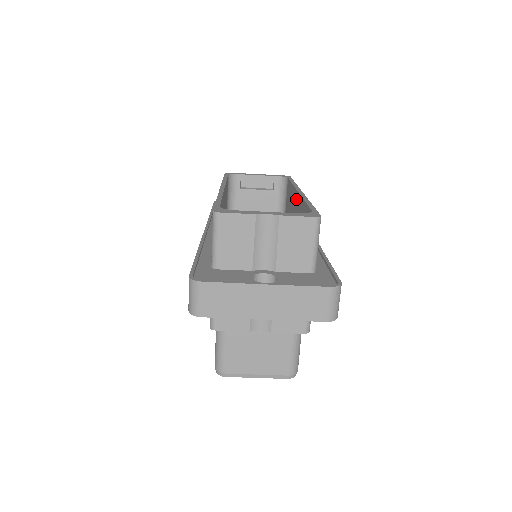
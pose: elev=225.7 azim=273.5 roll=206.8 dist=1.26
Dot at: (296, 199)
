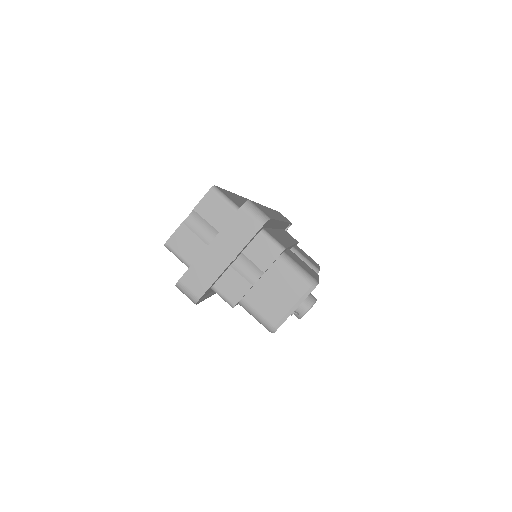
Dot at: occluded
